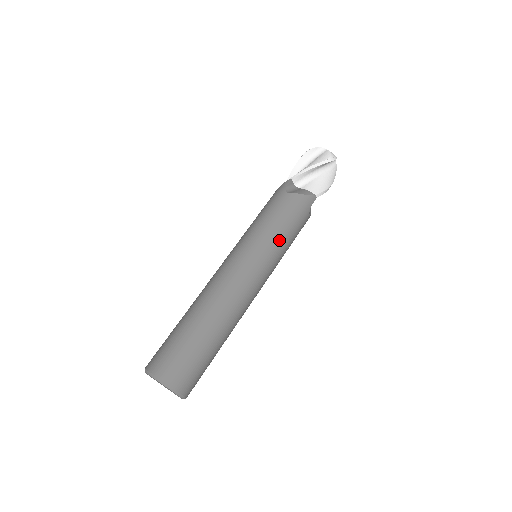
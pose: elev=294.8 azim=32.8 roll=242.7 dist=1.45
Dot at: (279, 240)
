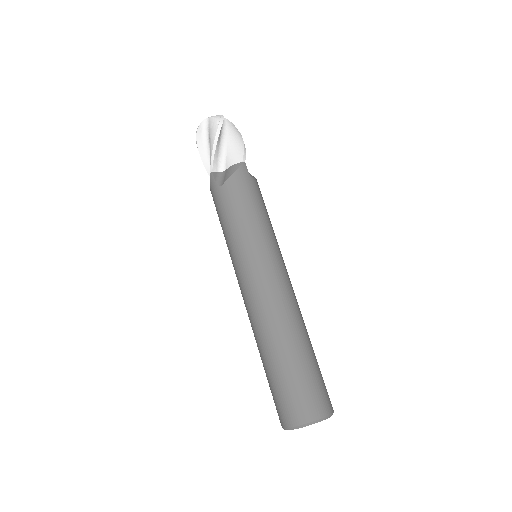
Dot at: (259, 226)
